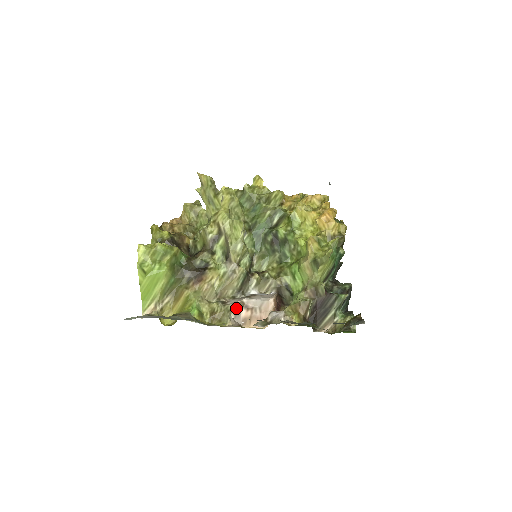
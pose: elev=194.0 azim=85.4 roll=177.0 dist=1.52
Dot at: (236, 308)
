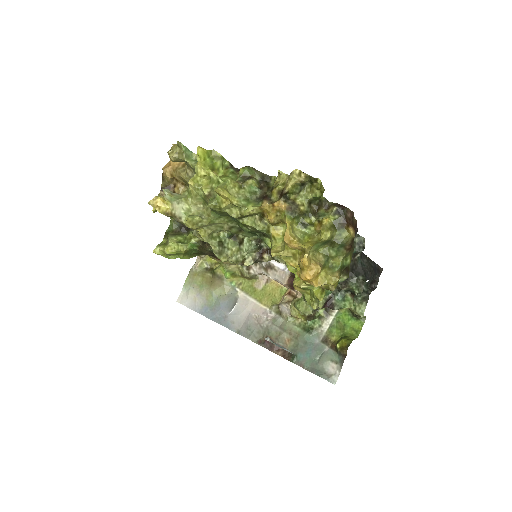
Dot at: occluded
